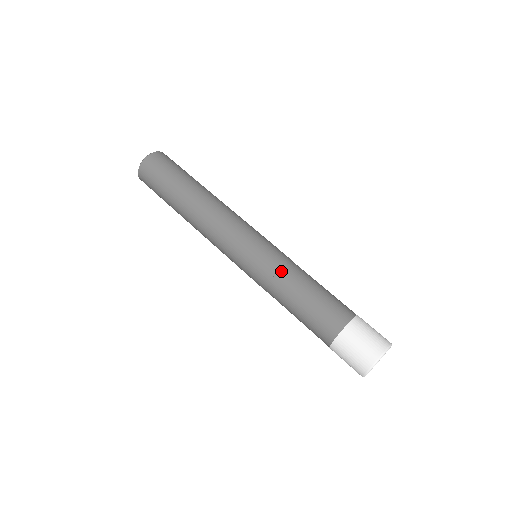
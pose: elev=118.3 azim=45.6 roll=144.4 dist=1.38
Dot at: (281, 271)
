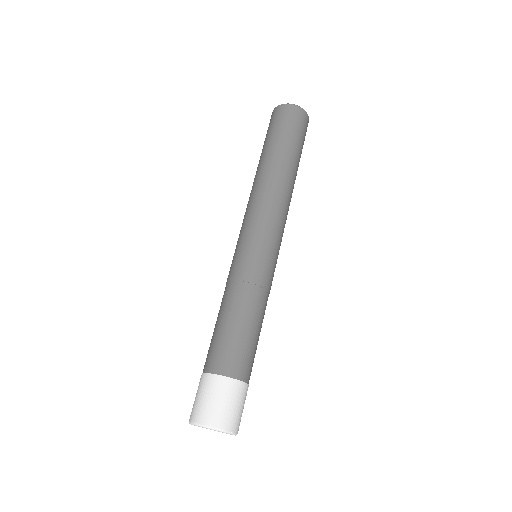
Dot at: (244, 284)
